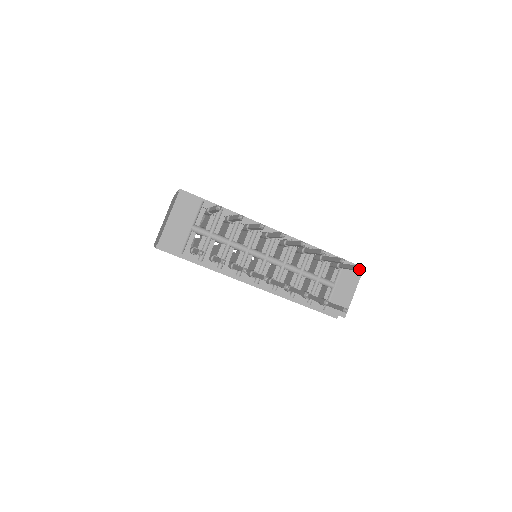
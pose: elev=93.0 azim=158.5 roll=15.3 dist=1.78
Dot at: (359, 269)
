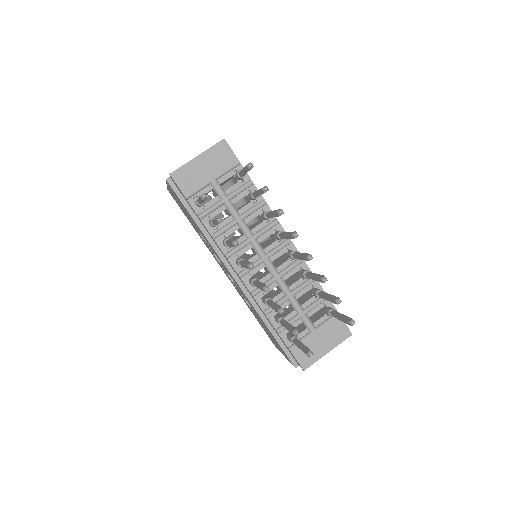
Dot at: (350, 321)
